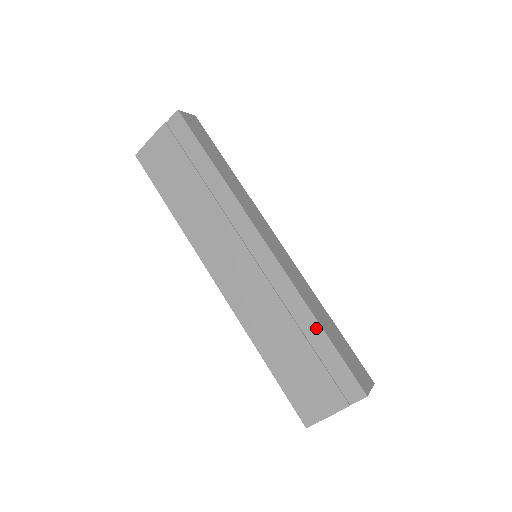
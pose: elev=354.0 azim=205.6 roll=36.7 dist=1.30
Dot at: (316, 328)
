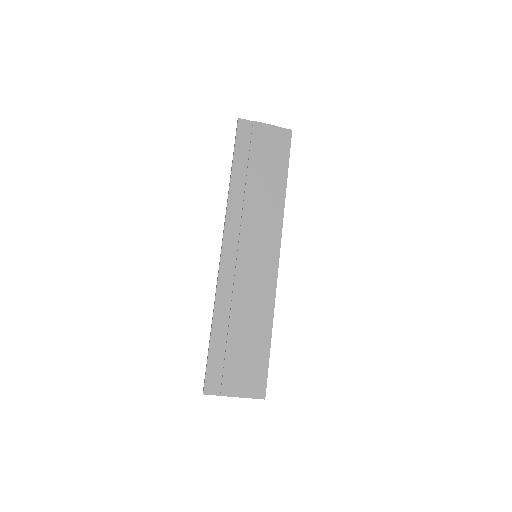
Dot at: (268, 333)
